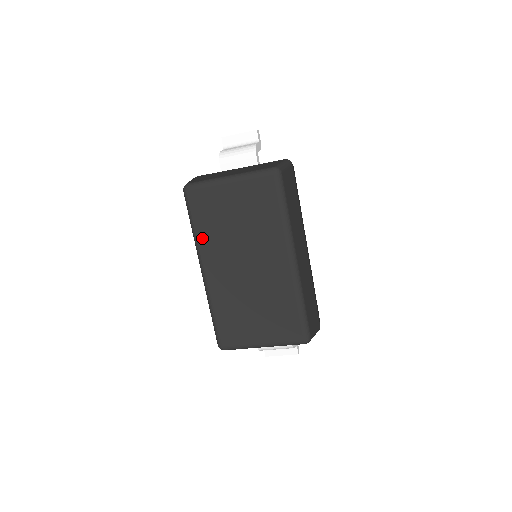
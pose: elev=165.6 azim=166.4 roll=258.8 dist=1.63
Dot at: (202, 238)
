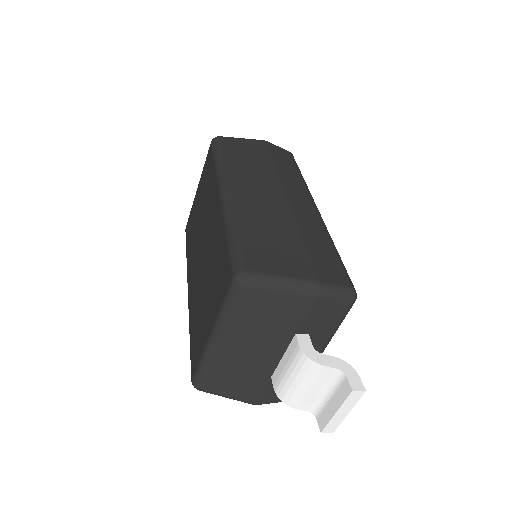
Dot at: (188, 258)
